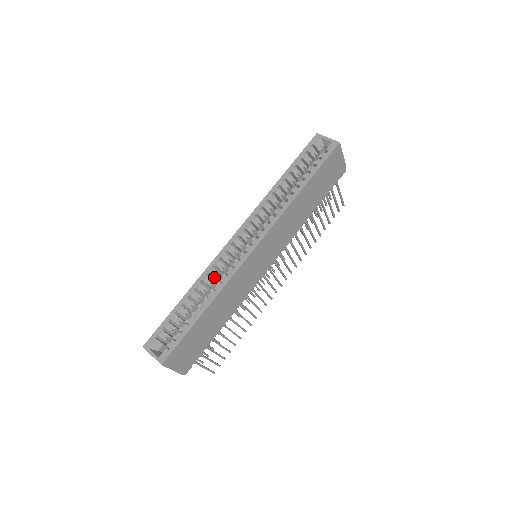
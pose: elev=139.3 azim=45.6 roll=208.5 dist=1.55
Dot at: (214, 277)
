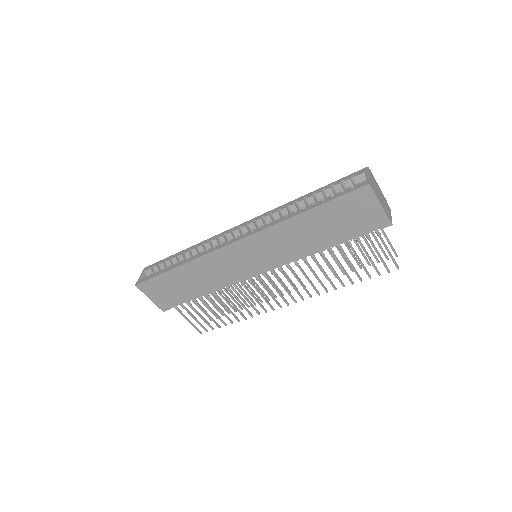
Dot at: (206, 249)
